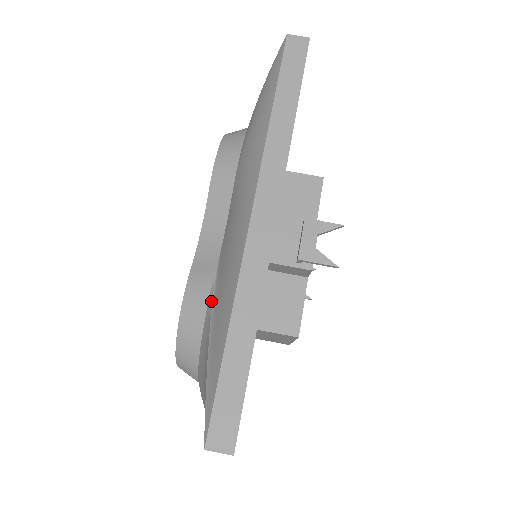
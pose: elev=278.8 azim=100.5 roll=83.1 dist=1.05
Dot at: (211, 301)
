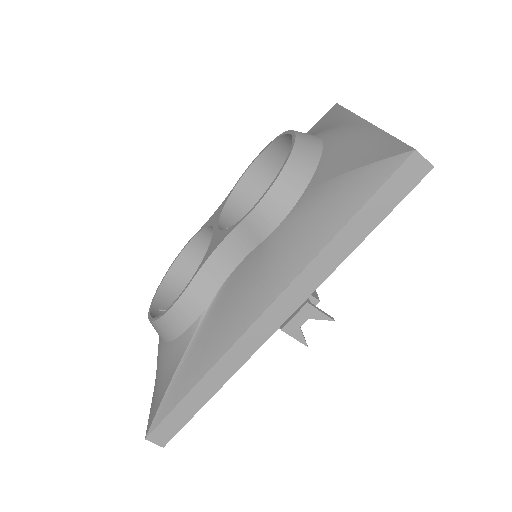
Dot at: (195, 329)
